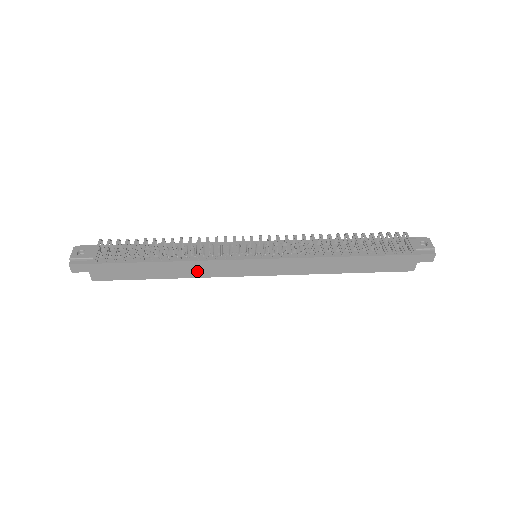
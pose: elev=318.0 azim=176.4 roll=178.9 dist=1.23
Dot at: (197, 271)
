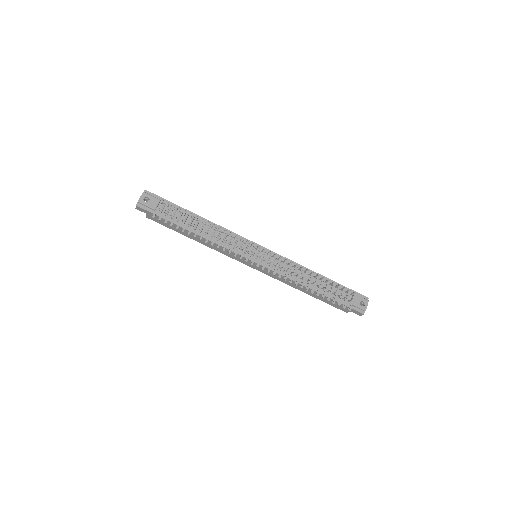
Dot at: (214, 247)
